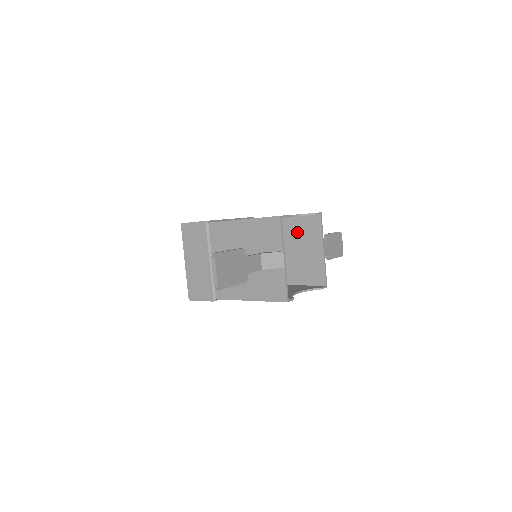
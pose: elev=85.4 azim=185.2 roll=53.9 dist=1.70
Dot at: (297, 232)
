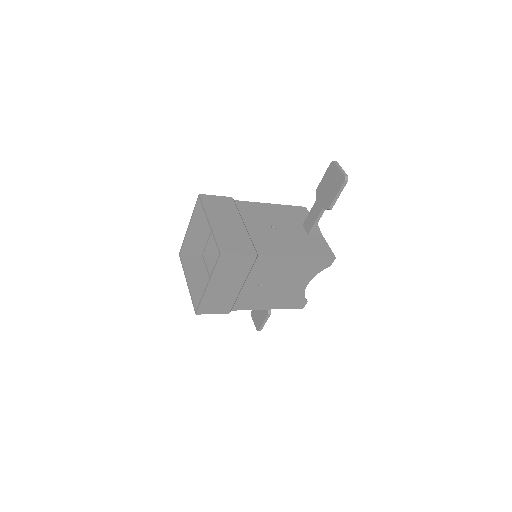
Dot at: occluded
